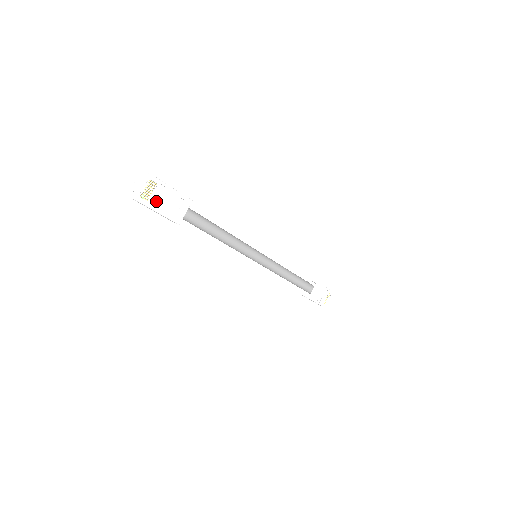
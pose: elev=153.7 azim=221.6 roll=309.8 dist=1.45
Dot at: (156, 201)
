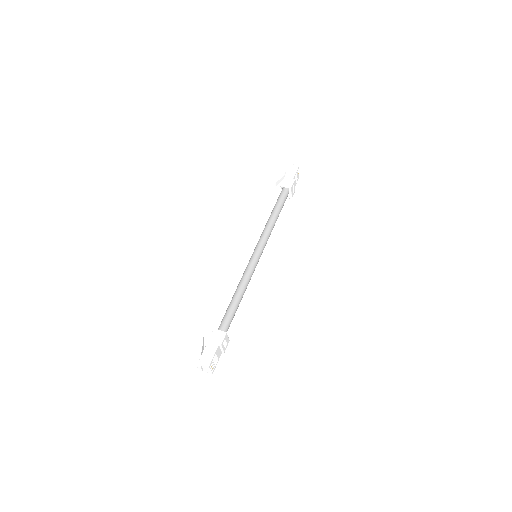
Dot at: (215, 359)
